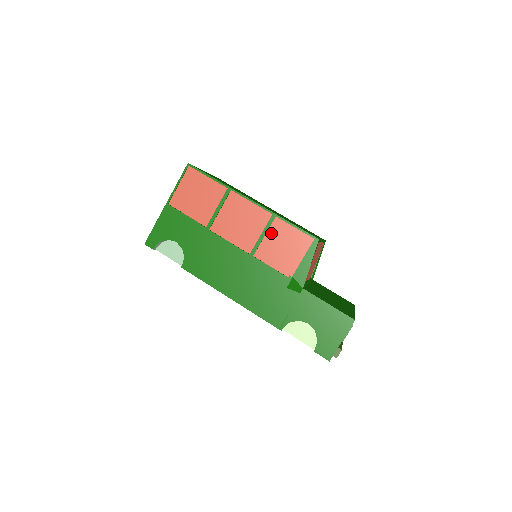
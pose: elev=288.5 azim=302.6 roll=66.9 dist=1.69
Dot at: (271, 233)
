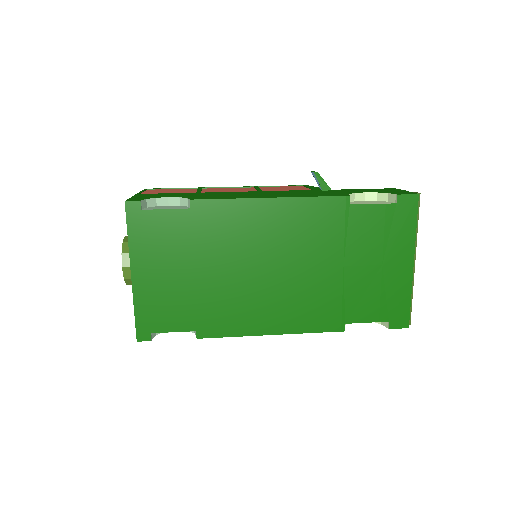
Dot at: (264, 188)
